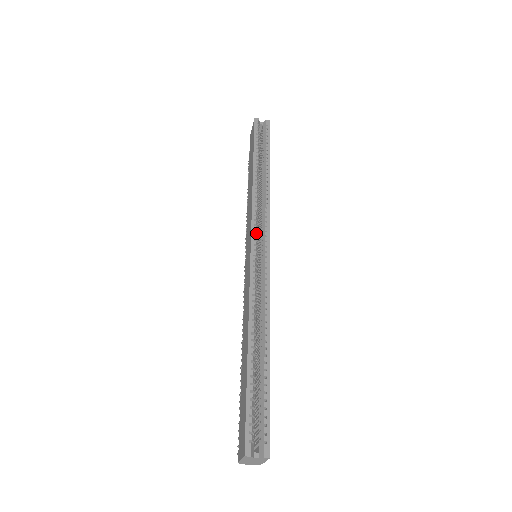
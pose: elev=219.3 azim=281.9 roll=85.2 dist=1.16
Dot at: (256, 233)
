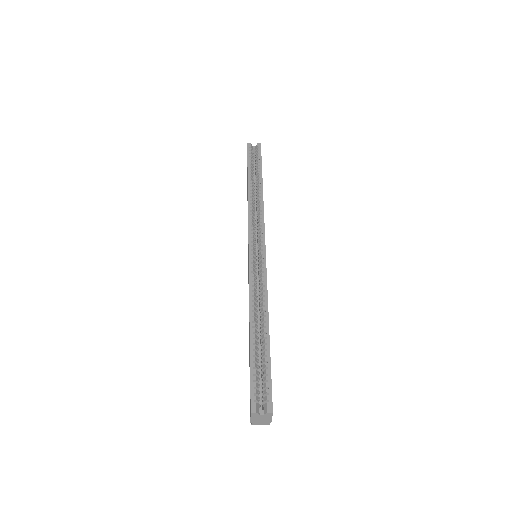
Dot at: (253, 236)
